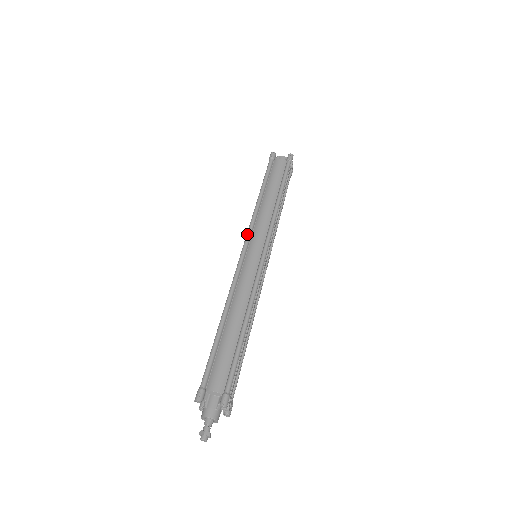
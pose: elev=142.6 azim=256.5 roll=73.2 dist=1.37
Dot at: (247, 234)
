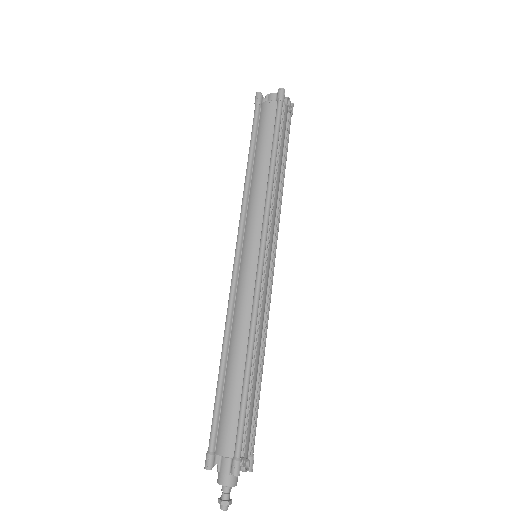
Dot at: (238, 231)
